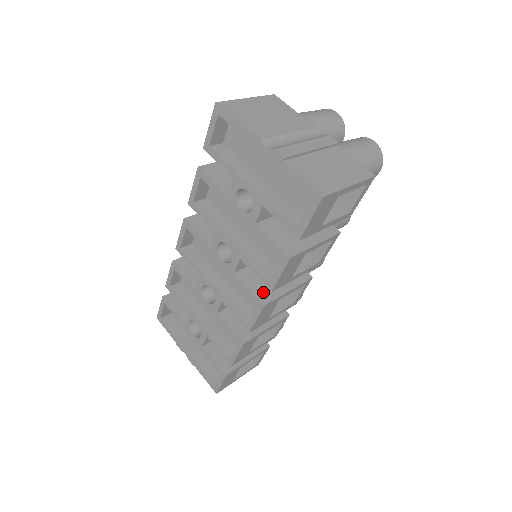
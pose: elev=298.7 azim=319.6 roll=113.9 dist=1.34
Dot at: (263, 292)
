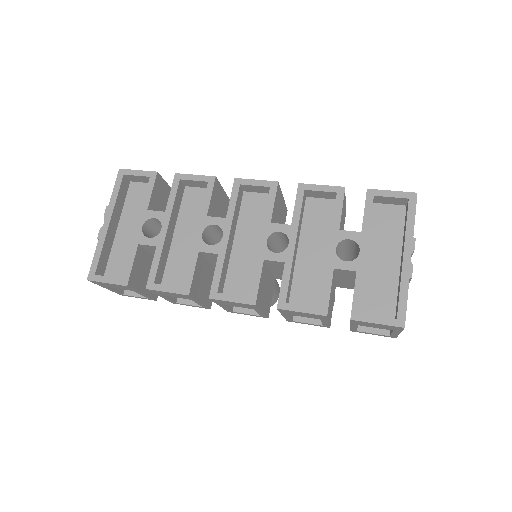
Dot at: (260, 295)
